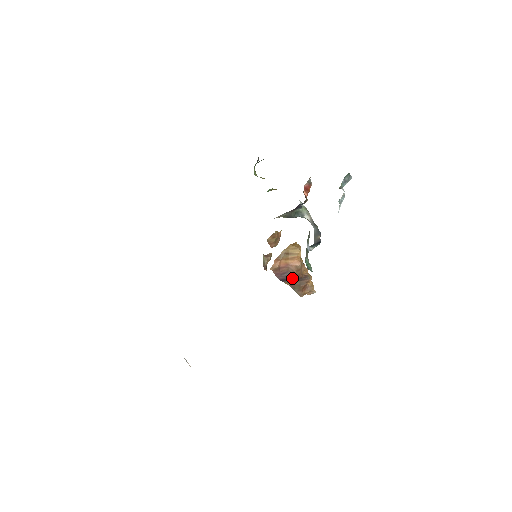
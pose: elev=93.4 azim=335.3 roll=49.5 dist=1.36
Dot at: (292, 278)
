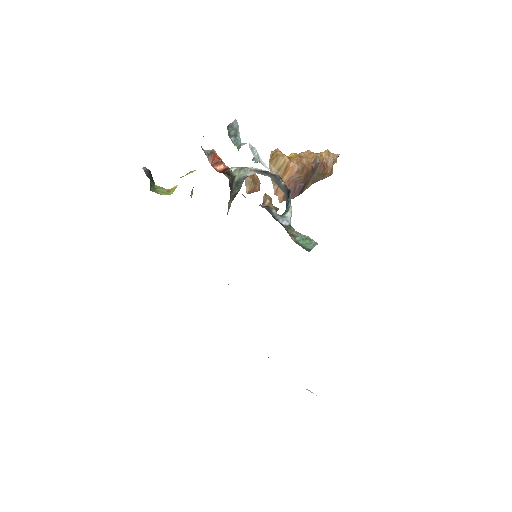
Dot at: (306, 181)
